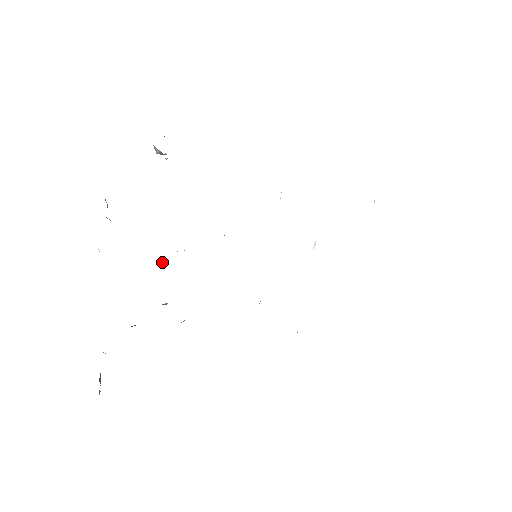
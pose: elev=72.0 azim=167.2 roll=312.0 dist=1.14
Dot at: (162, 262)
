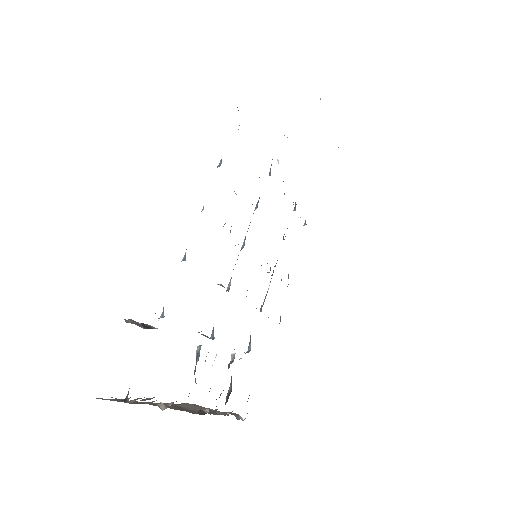
Dot at: occluded
